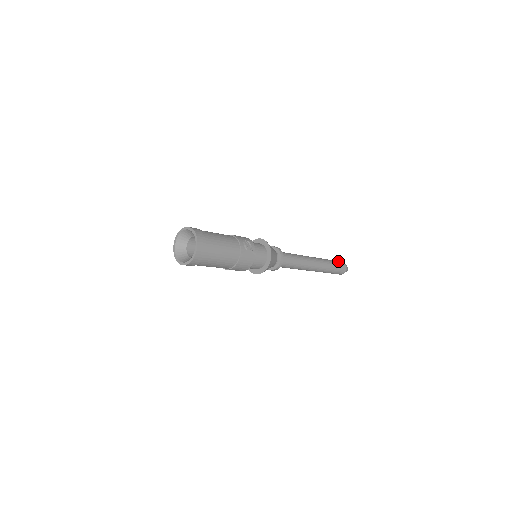
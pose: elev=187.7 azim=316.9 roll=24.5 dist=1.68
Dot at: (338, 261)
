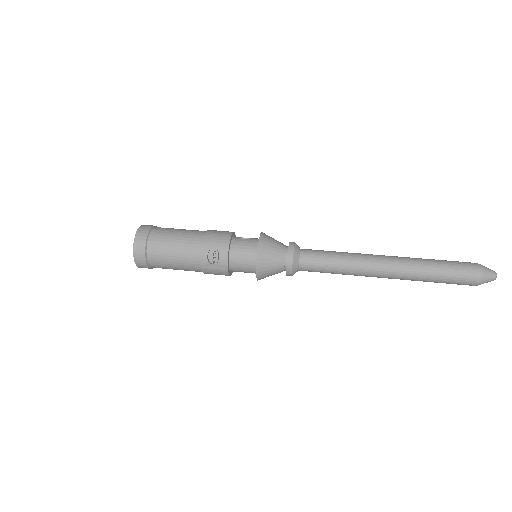
Dot at: (462, 267)
